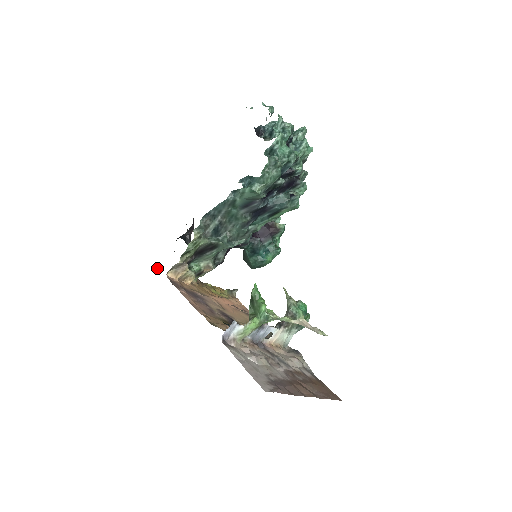
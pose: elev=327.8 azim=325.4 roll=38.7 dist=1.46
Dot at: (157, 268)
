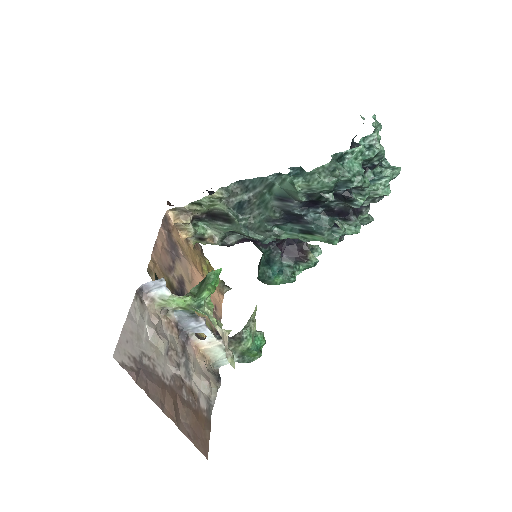
Dot at: (168, 202)
